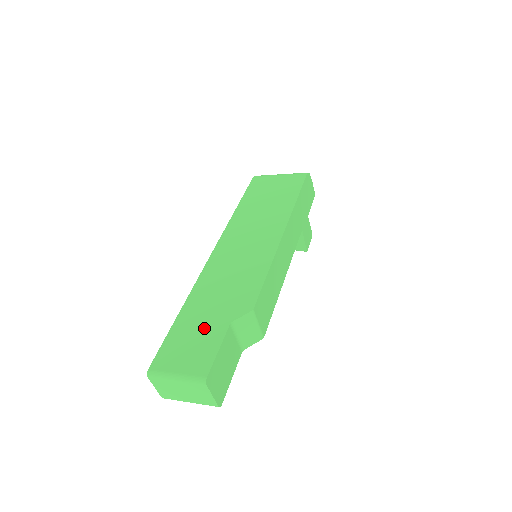
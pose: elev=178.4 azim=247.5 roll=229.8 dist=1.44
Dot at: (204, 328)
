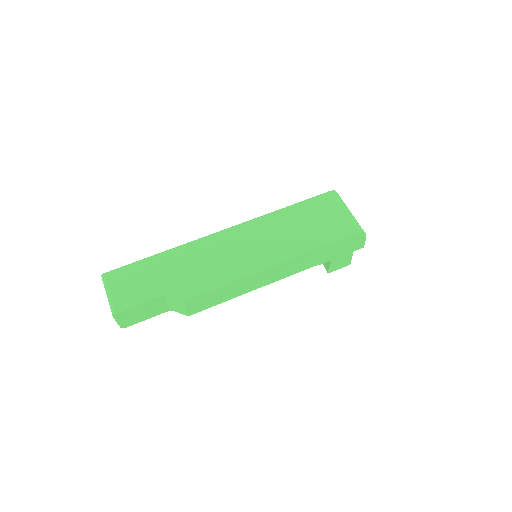
Dot at: (151, 281)
